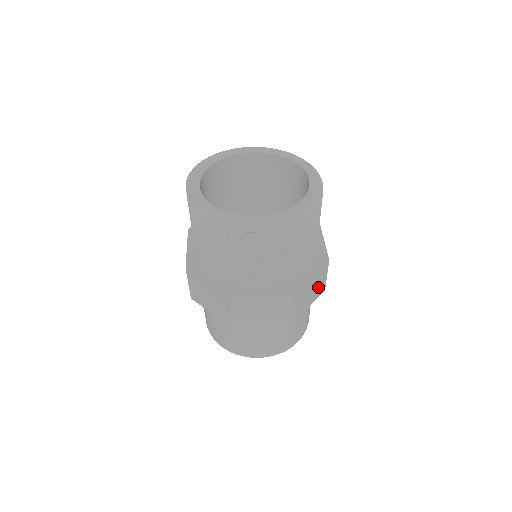
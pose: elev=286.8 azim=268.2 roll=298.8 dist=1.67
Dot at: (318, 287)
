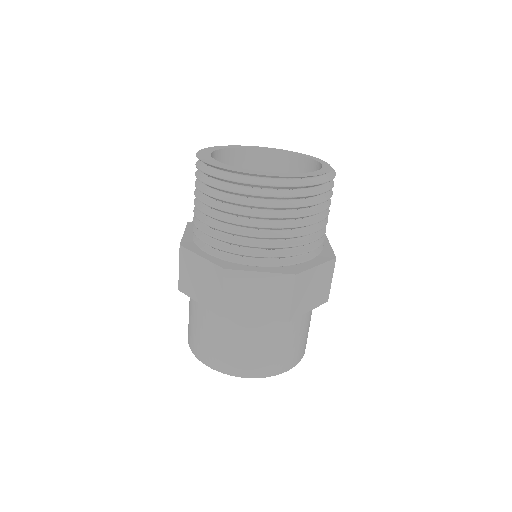
Dot at: occluded
